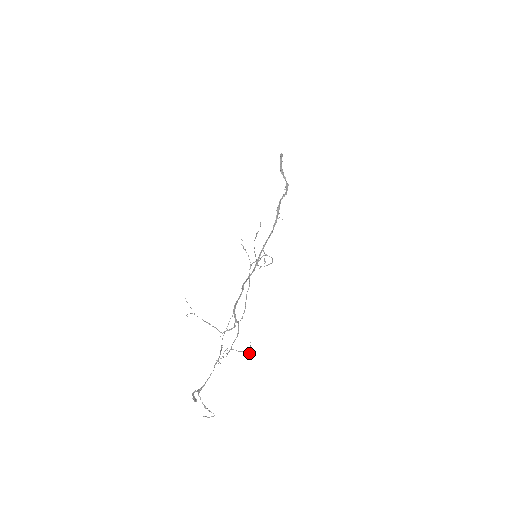
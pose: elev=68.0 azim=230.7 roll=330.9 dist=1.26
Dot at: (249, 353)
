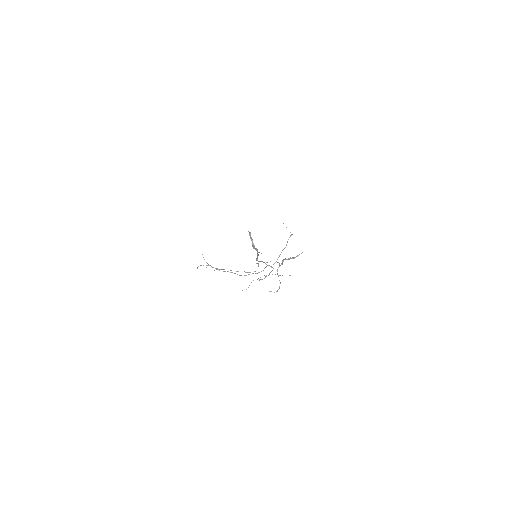
Dot at: occluded
